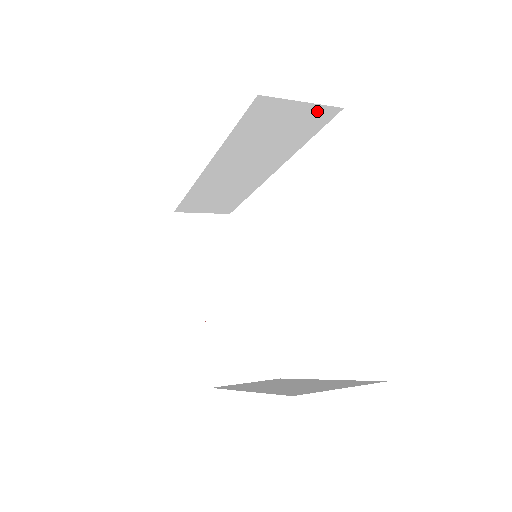
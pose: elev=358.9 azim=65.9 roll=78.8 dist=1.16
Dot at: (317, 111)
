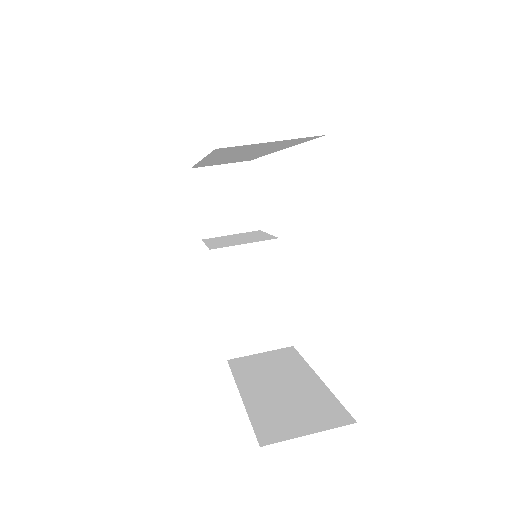
Dot at: (295, 139)
